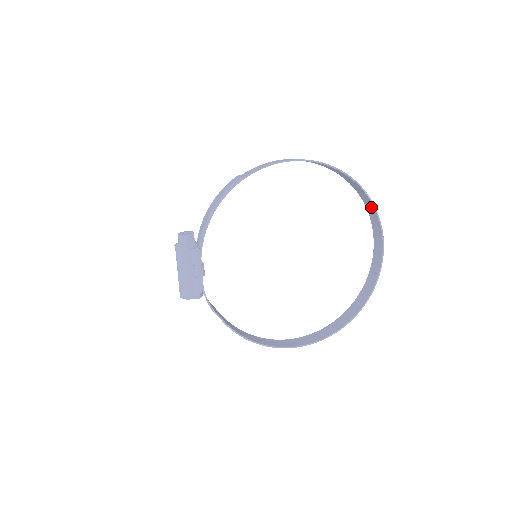
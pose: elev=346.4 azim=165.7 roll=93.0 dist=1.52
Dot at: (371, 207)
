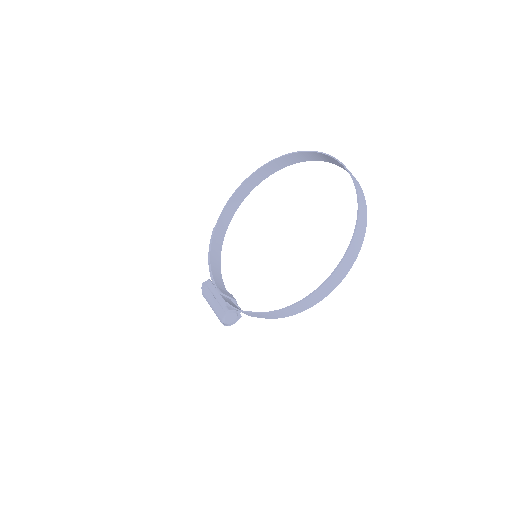
Dot at: (308, 155)
